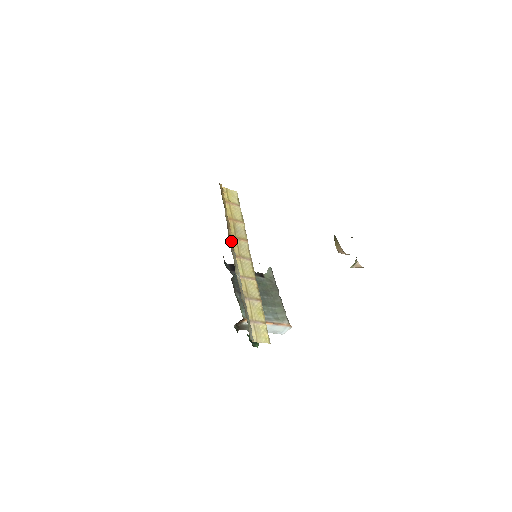
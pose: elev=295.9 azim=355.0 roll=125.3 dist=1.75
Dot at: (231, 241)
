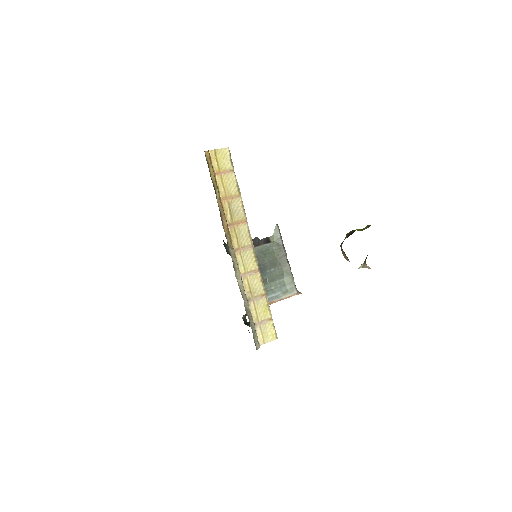
Dot at: (227, 235)
